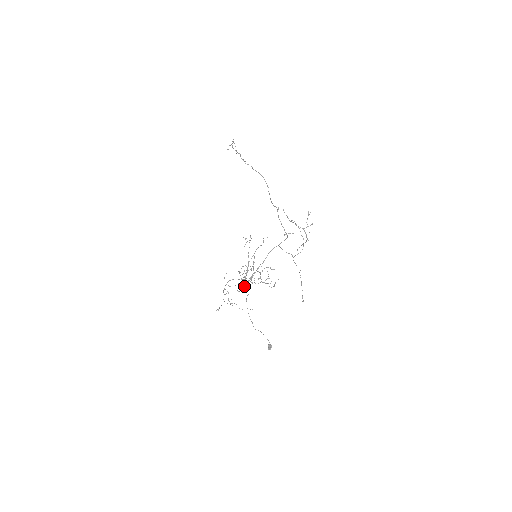
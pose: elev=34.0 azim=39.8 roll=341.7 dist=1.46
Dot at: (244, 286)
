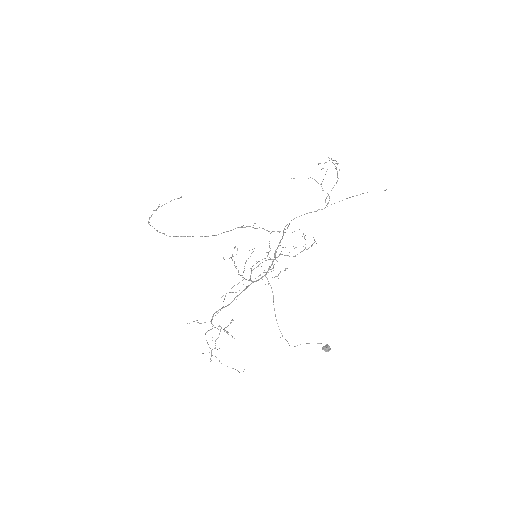
Dot at: (265, 274)
